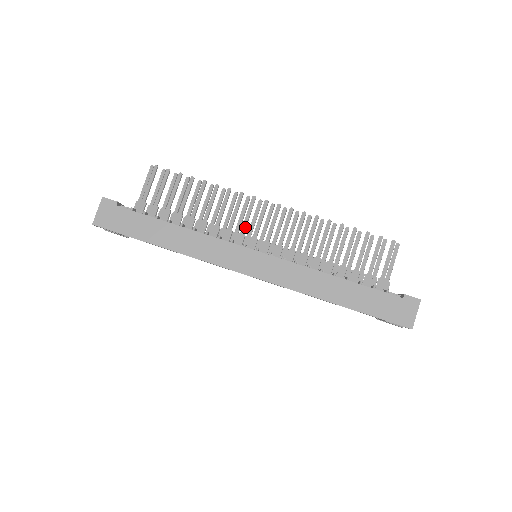
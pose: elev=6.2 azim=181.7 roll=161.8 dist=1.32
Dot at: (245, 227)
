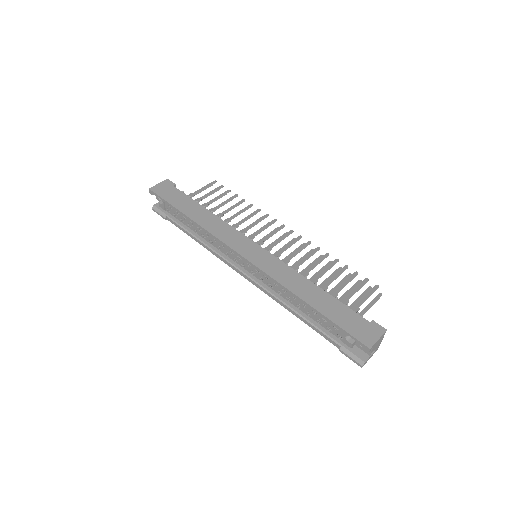
Dot at: (258, 233)
